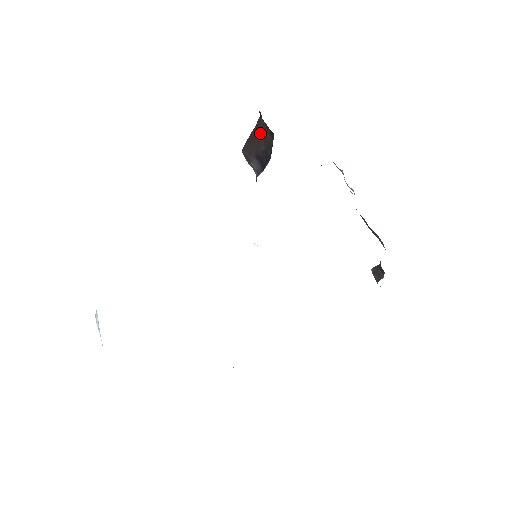
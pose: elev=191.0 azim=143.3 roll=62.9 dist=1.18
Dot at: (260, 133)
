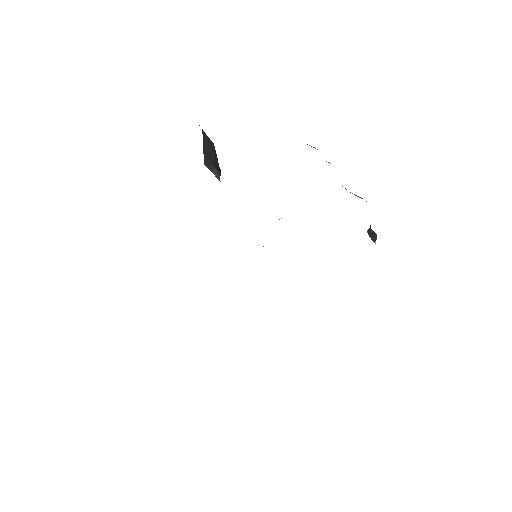
Dot at: (207, 143)
